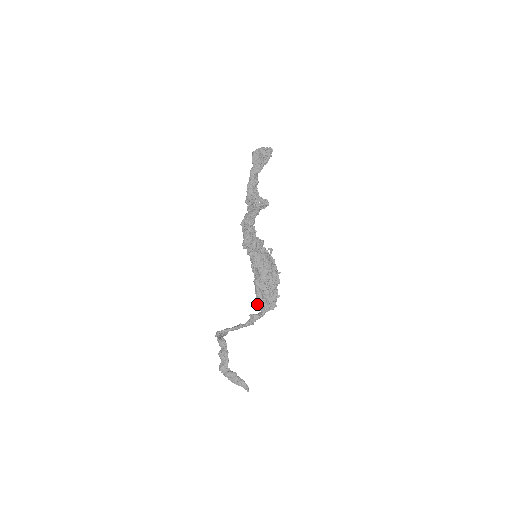
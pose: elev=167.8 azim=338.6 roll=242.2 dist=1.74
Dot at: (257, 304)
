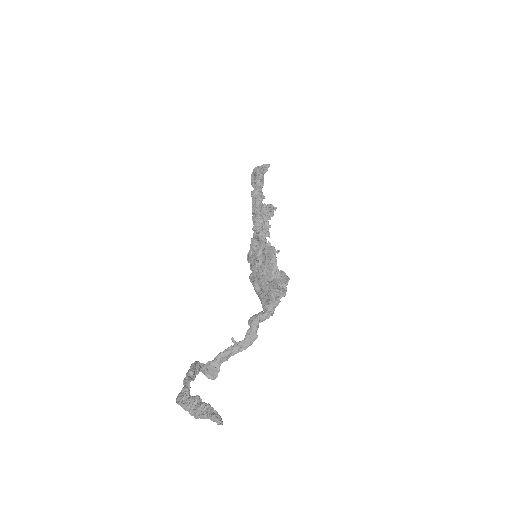
Dot at: occluded
